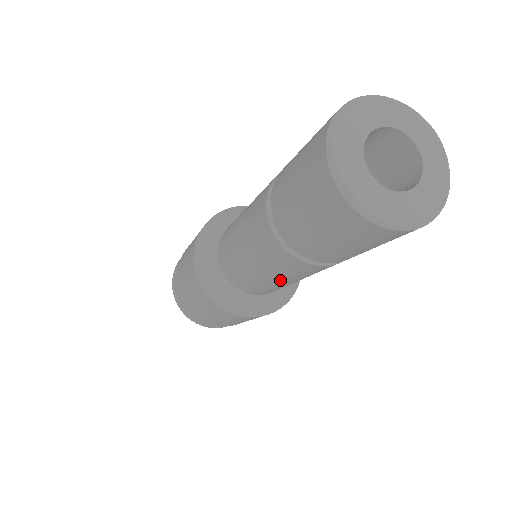
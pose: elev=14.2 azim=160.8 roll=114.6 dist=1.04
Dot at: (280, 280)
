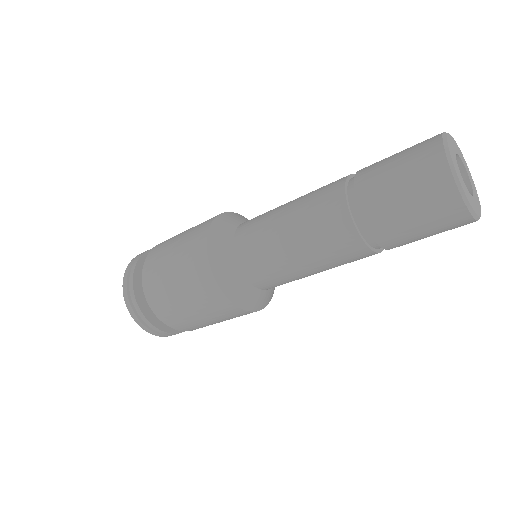
Dot at: (322, 271)
